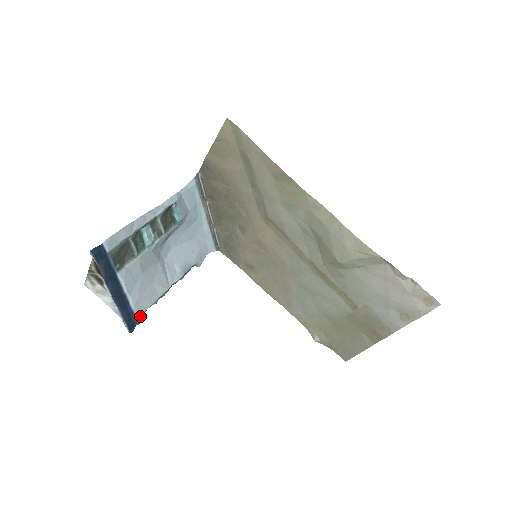
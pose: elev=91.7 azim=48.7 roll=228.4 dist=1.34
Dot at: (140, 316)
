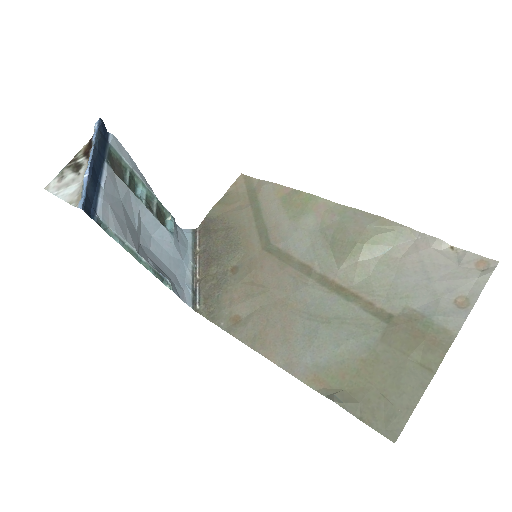
Dot at: (100, 219)
